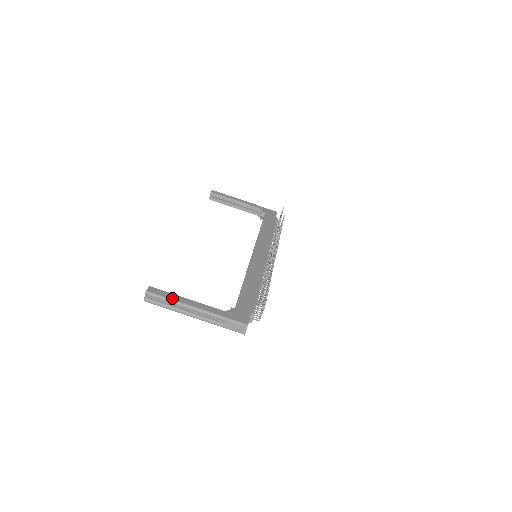
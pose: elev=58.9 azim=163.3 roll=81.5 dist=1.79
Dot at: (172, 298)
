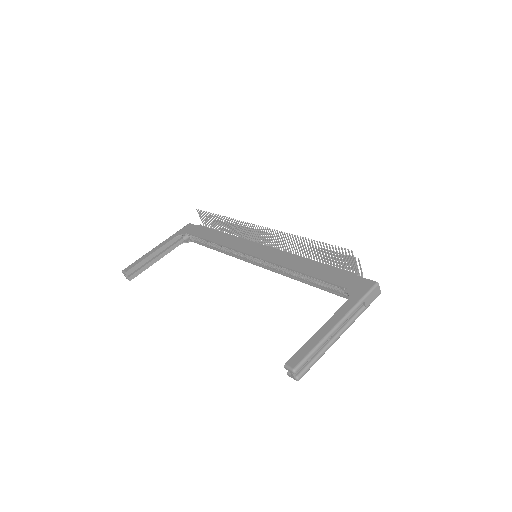
Dot at: (314, 345)
